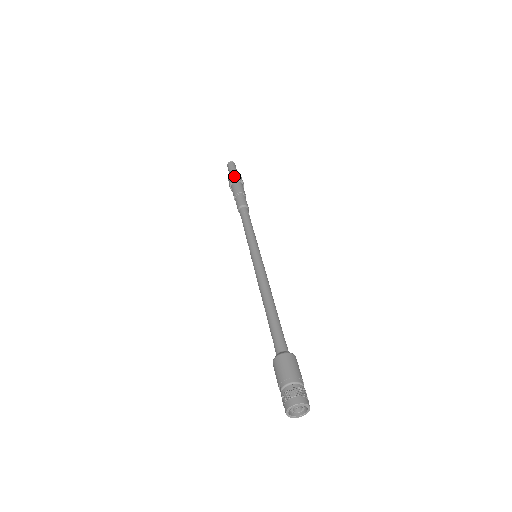
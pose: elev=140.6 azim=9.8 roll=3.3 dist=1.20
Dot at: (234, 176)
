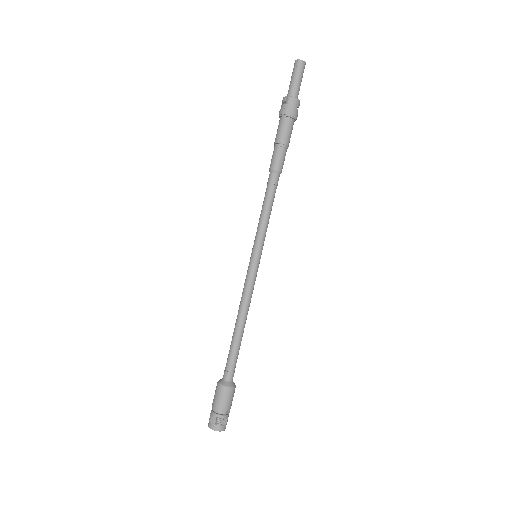
Dot at: (284, 105)
